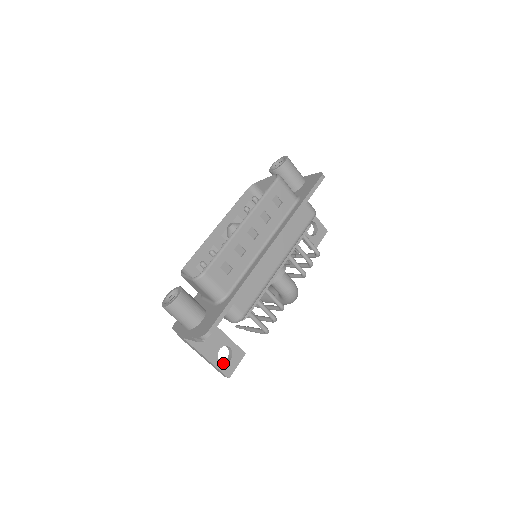
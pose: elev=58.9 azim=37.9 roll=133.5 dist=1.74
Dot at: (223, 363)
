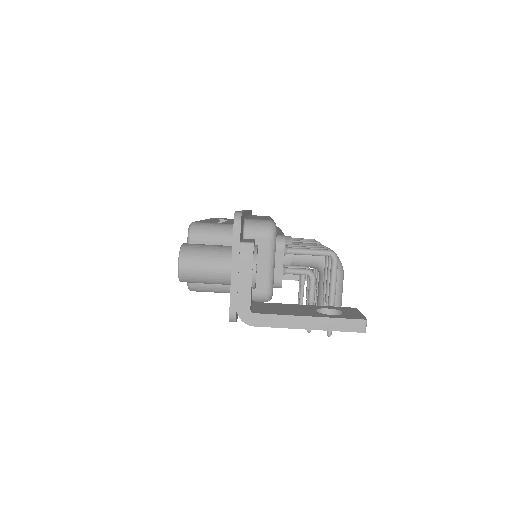
Dot at: (338, 315)
